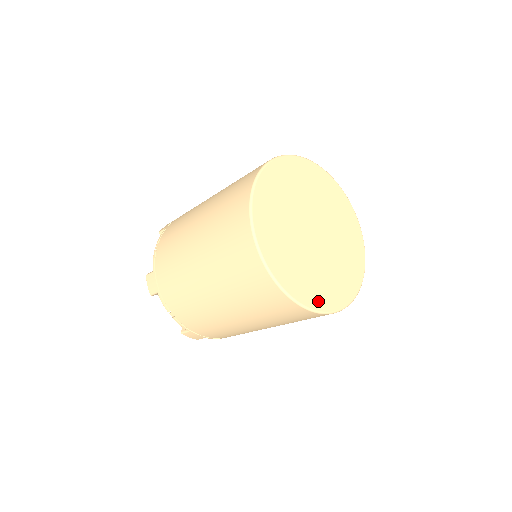
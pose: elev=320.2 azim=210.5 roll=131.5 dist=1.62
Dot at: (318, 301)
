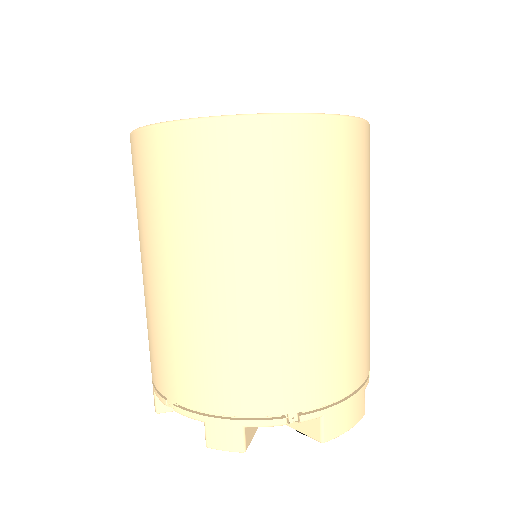
Dot at: occluded
